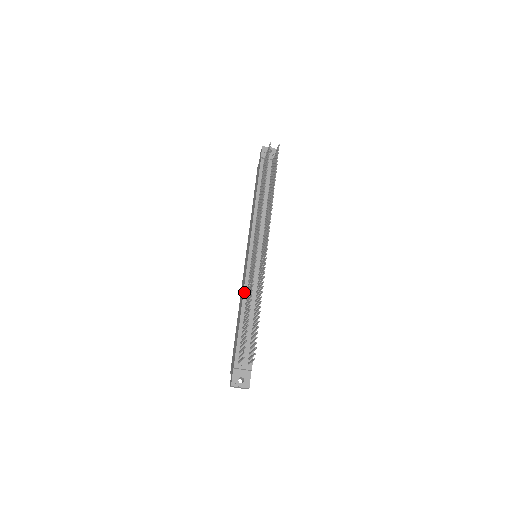
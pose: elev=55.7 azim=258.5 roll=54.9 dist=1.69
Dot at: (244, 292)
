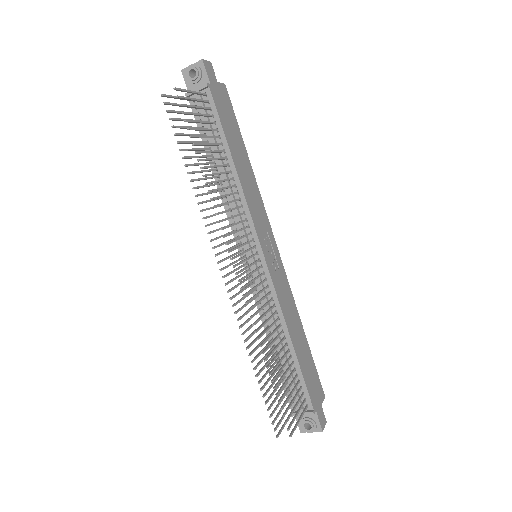
Dot at: occluded
